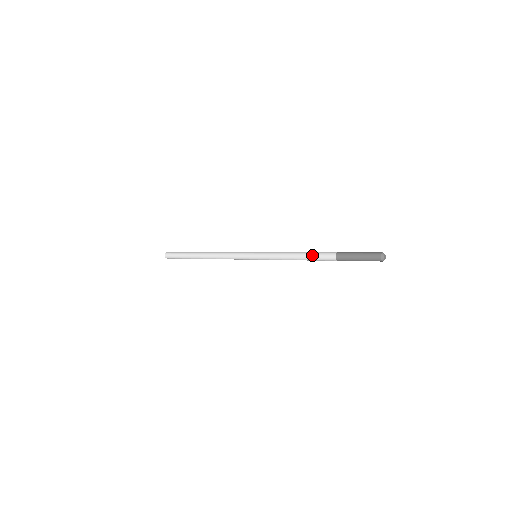
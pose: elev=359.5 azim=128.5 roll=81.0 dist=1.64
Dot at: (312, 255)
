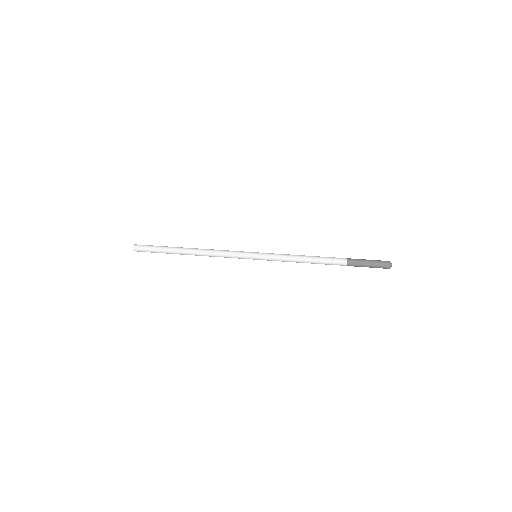
Dot at: (322, 263)
